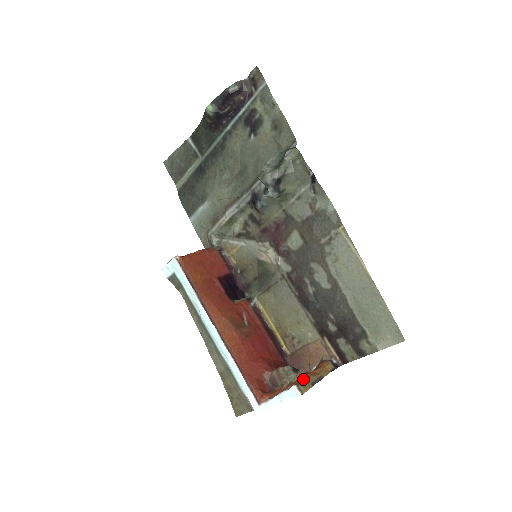
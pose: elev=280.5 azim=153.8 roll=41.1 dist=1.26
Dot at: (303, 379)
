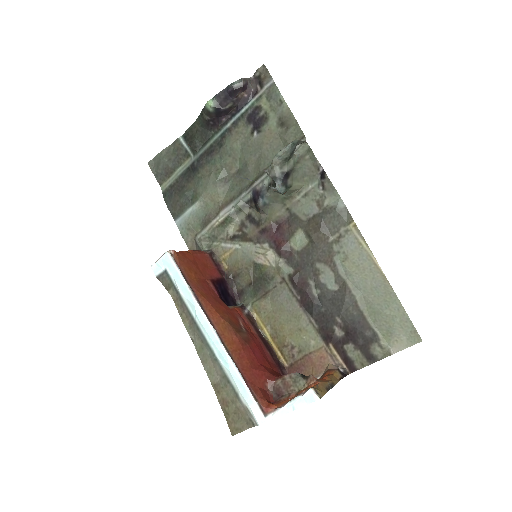
Dot at: (316, 384)
